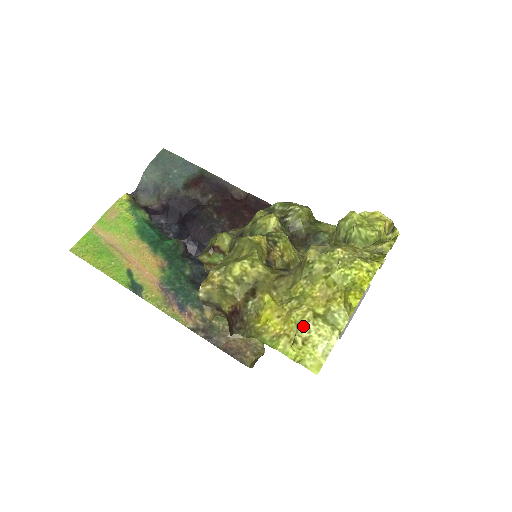
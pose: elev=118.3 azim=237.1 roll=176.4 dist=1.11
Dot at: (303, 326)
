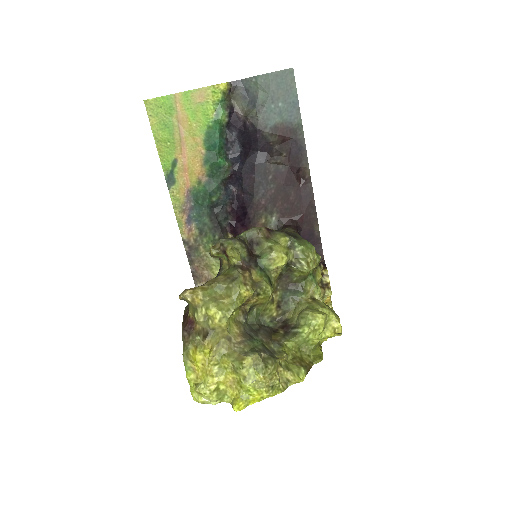
Dot at: (205, 390)
